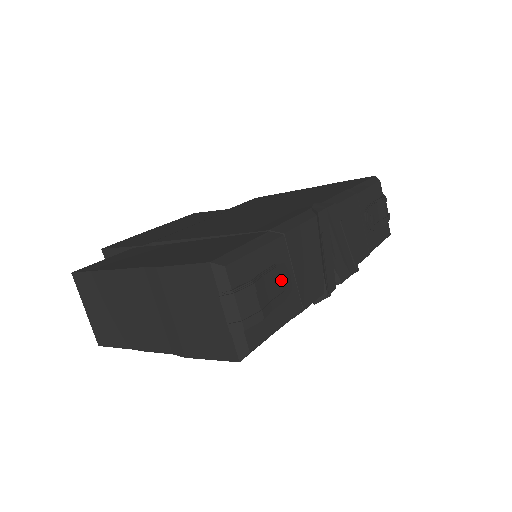
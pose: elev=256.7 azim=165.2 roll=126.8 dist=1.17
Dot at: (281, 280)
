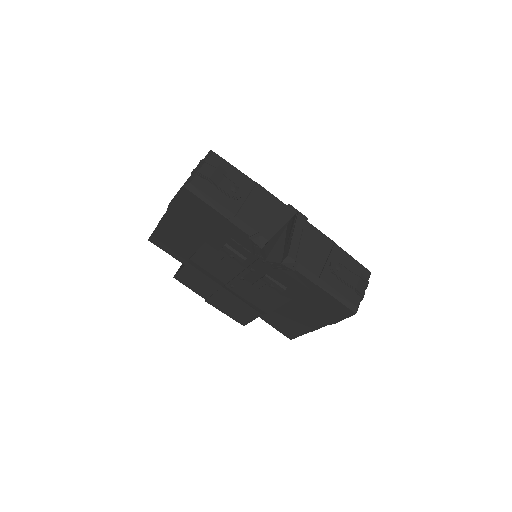
Dot at: (235, 187)
